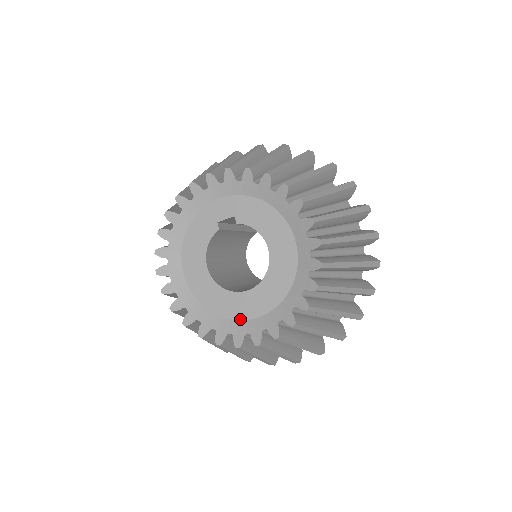
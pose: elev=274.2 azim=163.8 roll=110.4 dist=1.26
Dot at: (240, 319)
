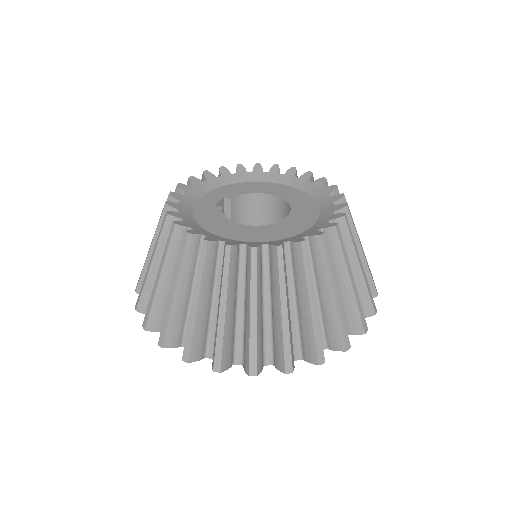
Dot at: (310, 227)
